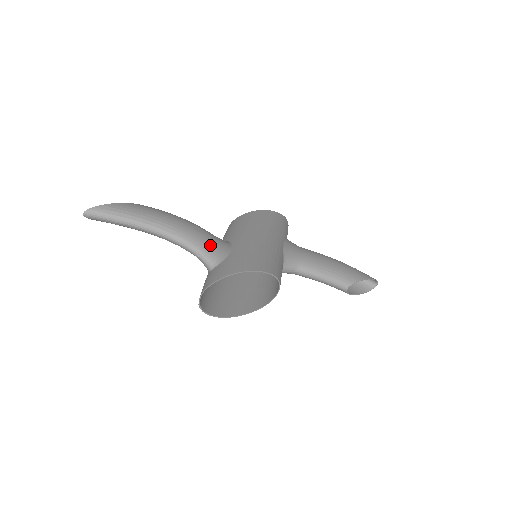
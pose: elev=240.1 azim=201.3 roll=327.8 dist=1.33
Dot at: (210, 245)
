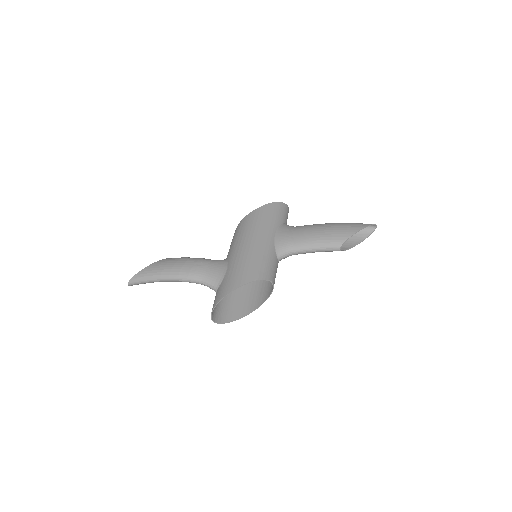
Dot at: (210, 274)
